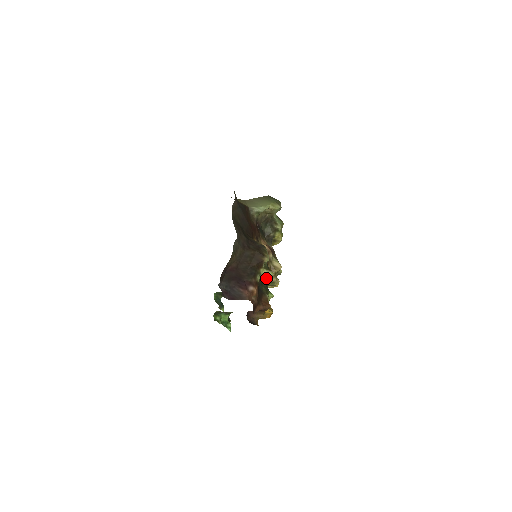
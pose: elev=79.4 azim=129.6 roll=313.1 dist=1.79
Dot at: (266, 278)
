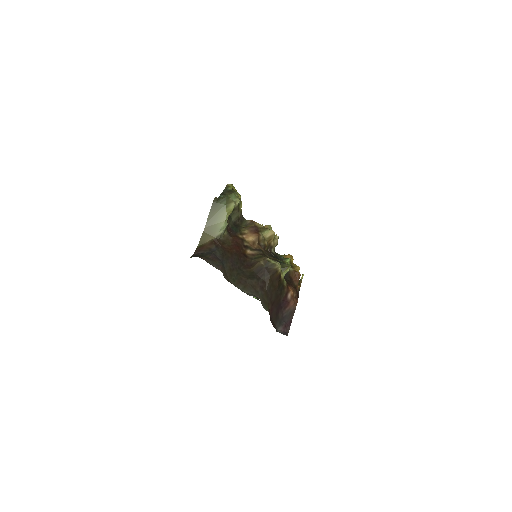
Dot at: (275, 257)
